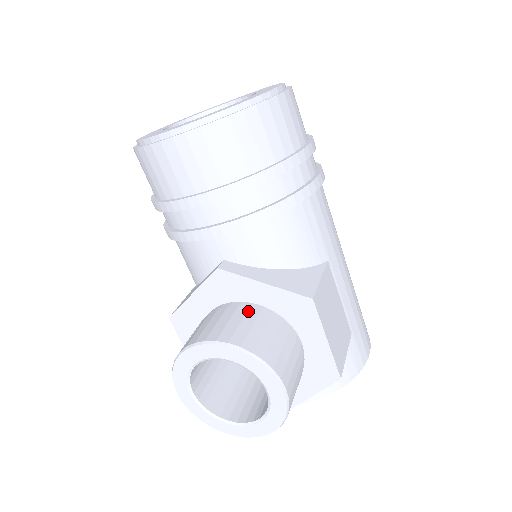
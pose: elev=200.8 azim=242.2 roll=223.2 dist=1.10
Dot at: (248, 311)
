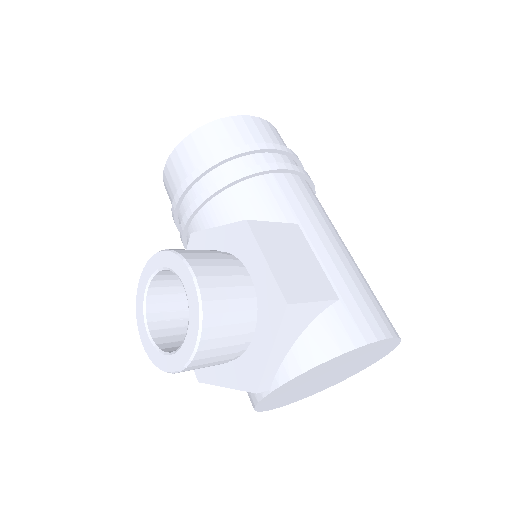
Dot at: occluded
